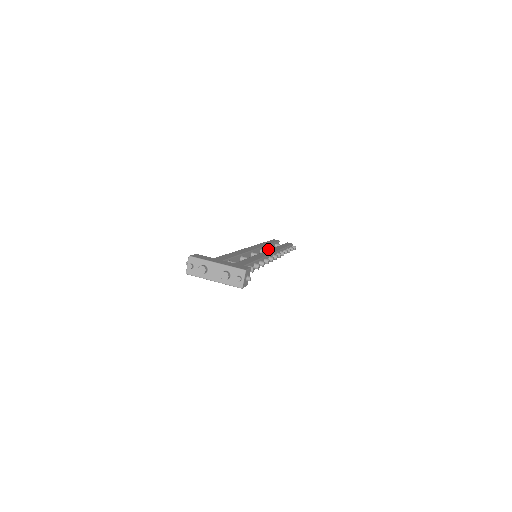
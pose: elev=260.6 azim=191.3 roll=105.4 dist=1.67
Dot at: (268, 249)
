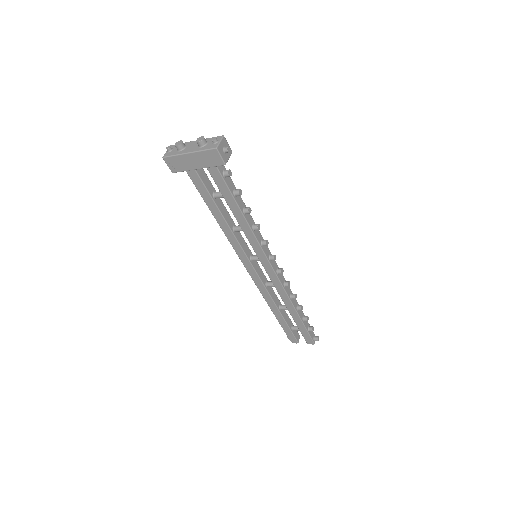
Dot at: (279, 307)
